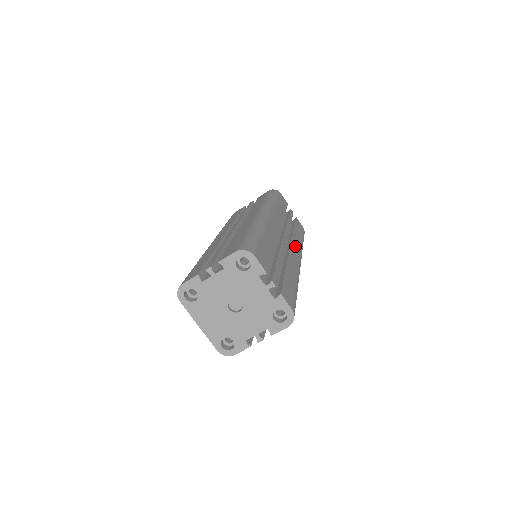
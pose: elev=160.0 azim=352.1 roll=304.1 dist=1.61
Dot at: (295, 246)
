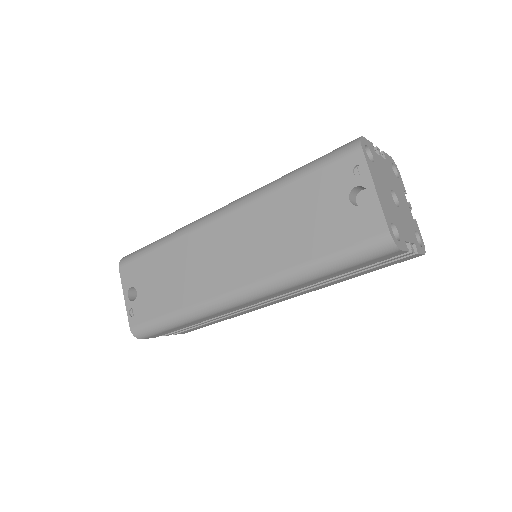
Dot at: occluded
